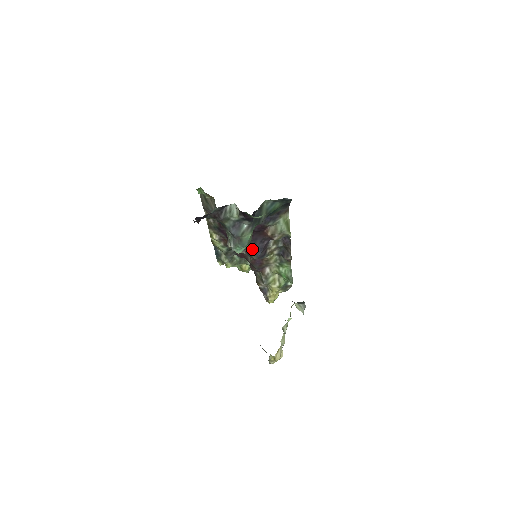
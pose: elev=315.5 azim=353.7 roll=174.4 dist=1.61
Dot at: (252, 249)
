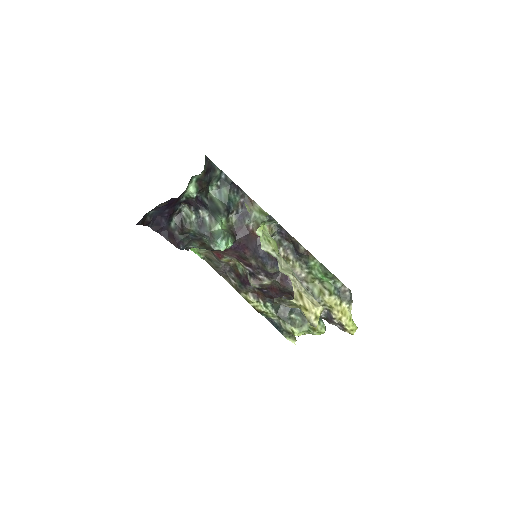
Dot at: (260, 263)
